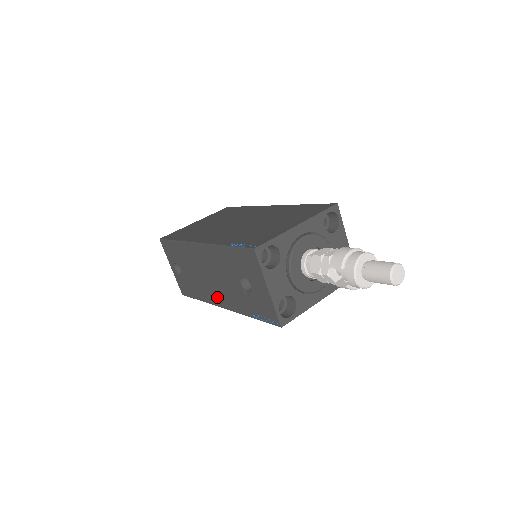
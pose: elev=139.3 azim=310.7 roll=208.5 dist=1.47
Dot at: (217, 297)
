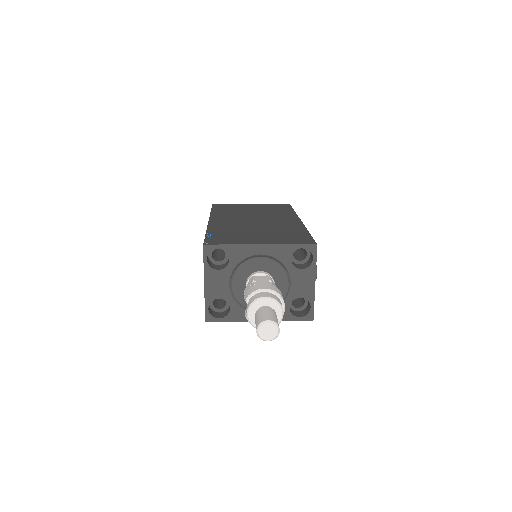
Dot at: occluded
